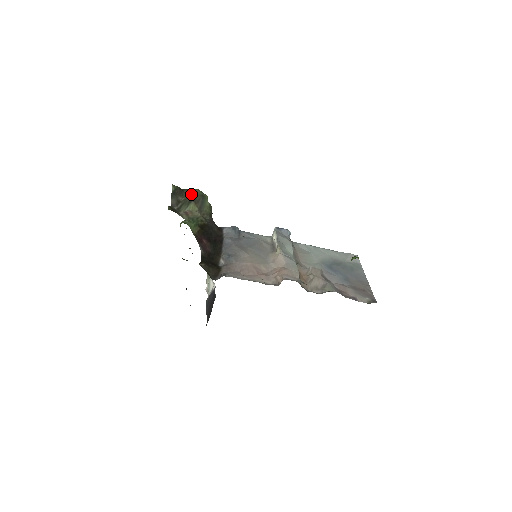
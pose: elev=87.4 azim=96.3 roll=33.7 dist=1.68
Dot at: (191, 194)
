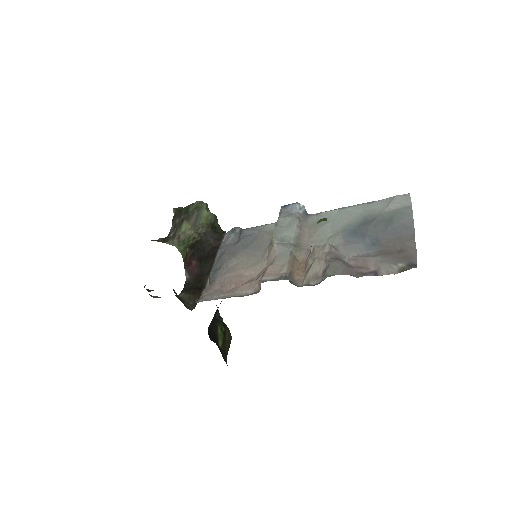
Dot at: (188, 211)
